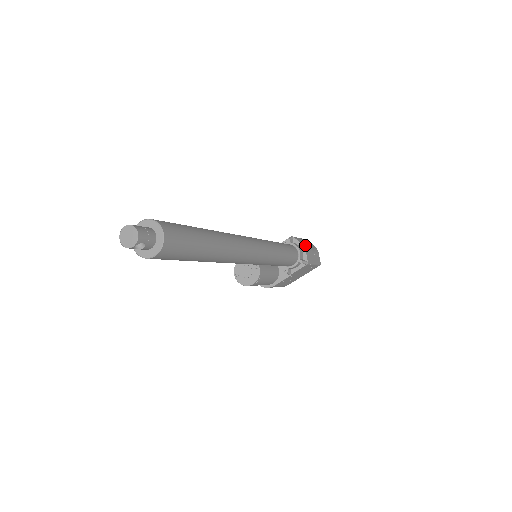
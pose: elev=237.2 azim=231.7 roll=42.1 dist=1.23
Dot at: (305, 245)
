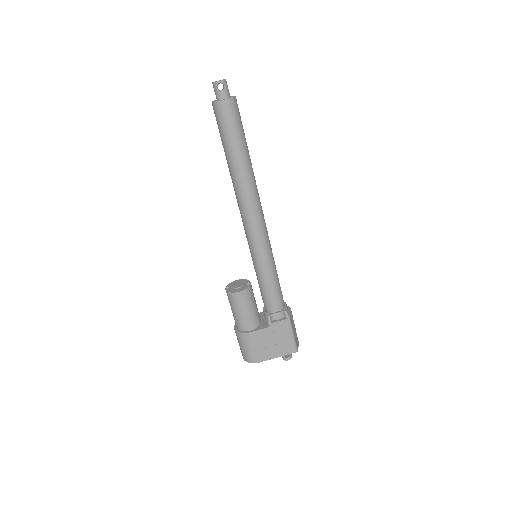
Dot at: occluded
